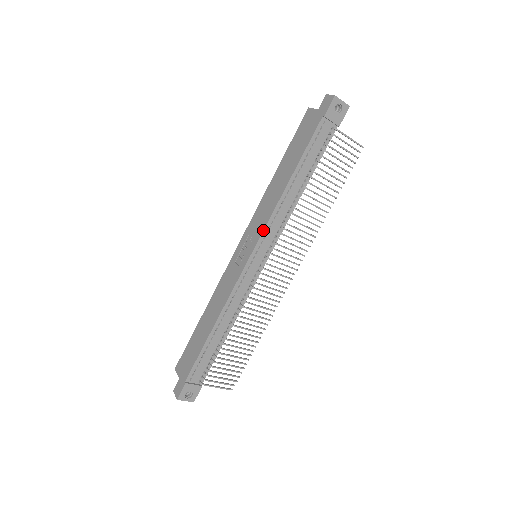
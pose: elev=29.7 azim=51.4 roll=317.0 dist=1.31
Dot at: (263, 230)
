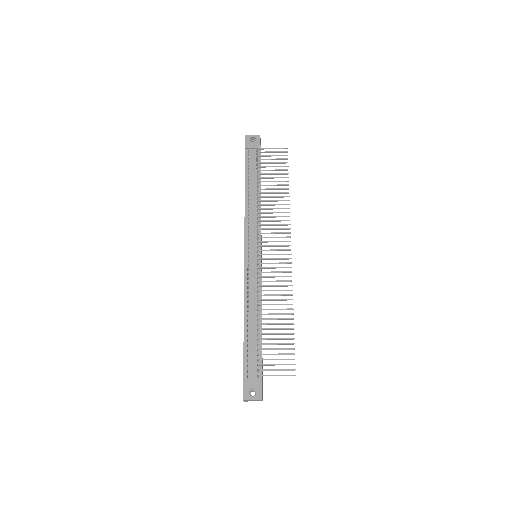
Dot at: (244, 231)
